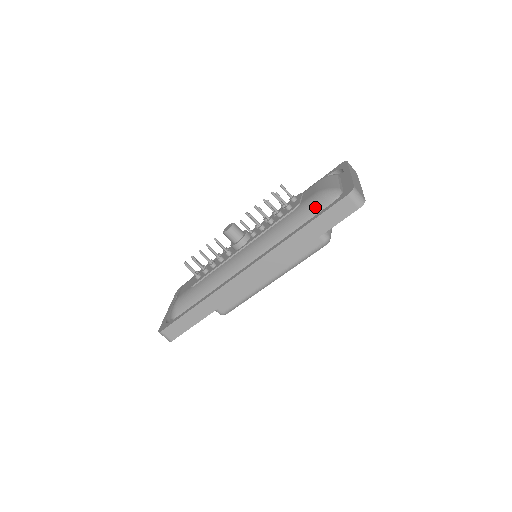
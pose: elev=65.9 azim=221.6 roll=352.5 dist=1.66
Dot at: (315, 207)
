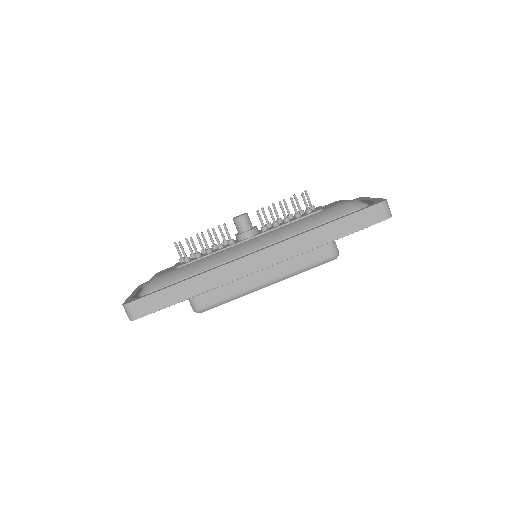
Dot at: (342, 211)
